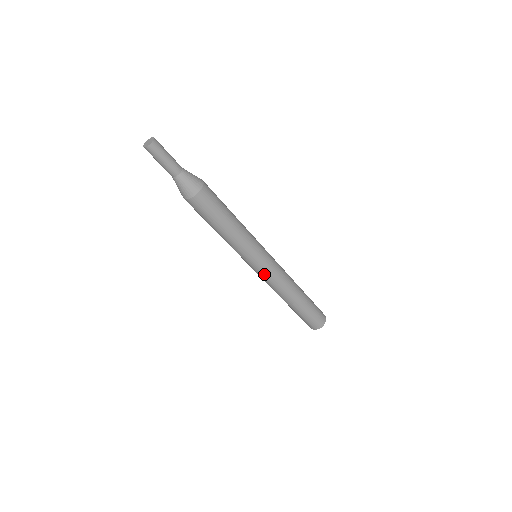
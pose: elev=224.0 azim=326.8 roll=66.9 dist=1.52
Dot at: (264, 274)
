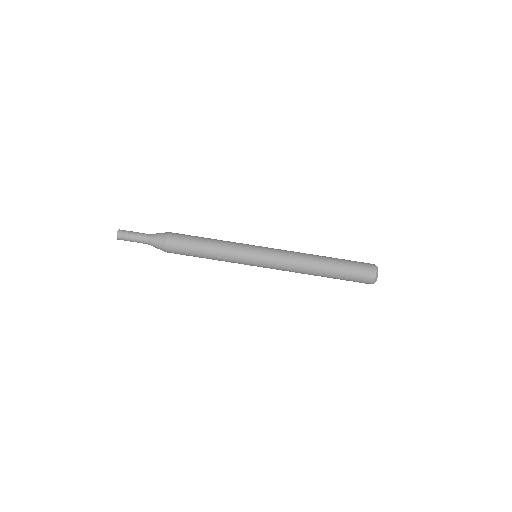
Dot at: (271, 257)
